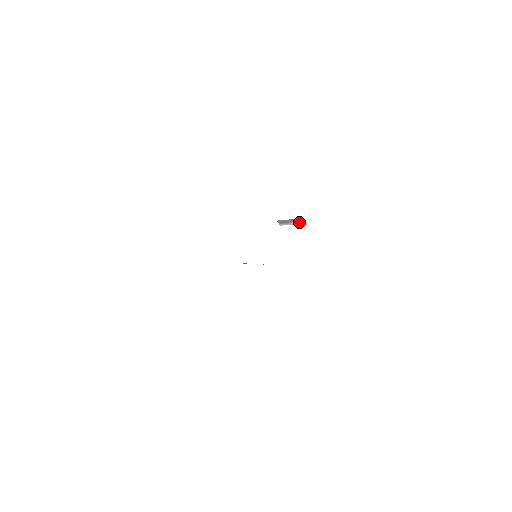
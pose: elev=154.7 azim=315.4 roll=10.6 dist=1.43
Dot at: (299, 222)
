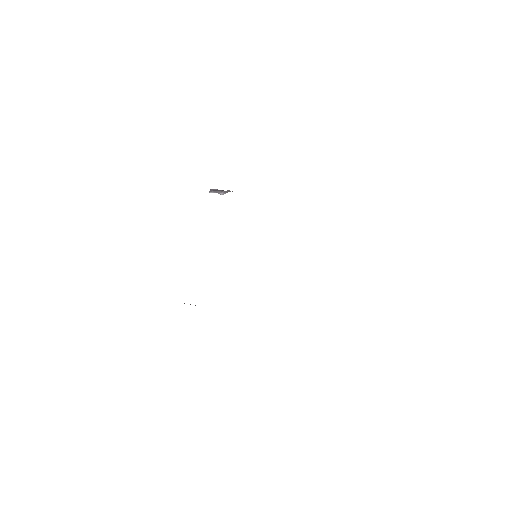
Dot at: occluded
